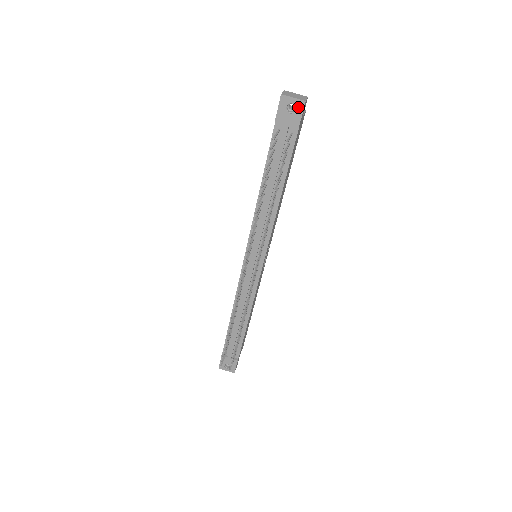
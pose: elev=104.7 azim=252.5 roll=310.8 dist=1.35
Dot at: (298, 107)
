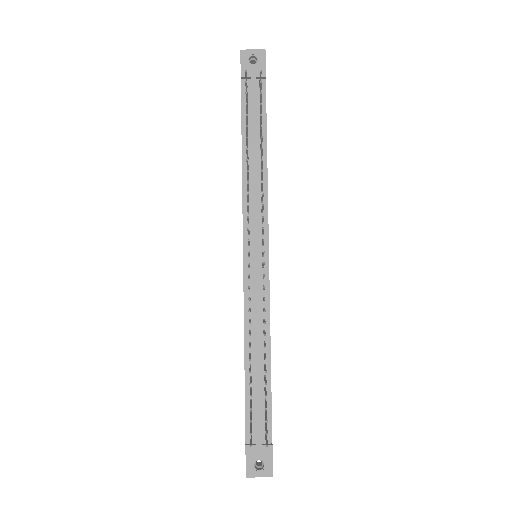
Dot at: (260, 57)
